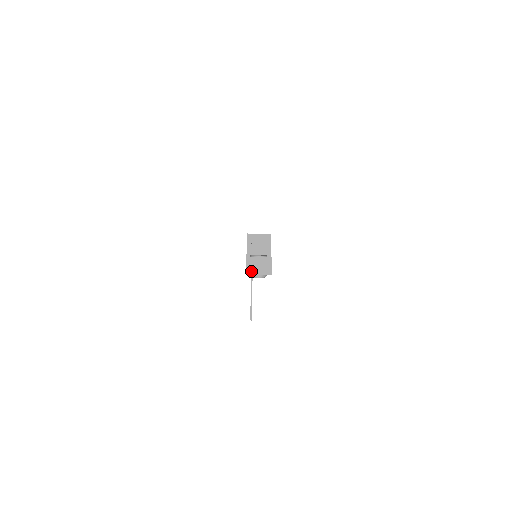
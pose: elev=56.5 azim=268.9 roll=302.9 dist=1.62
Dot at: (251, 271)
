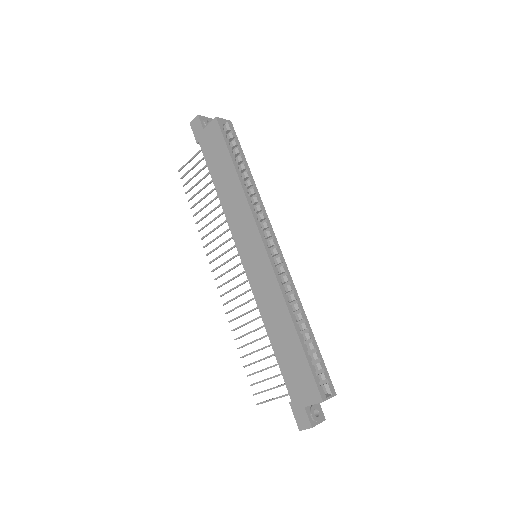
Dot at: (305, 429)
